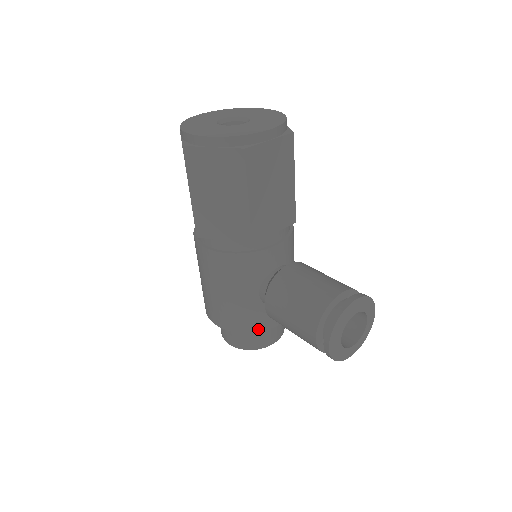
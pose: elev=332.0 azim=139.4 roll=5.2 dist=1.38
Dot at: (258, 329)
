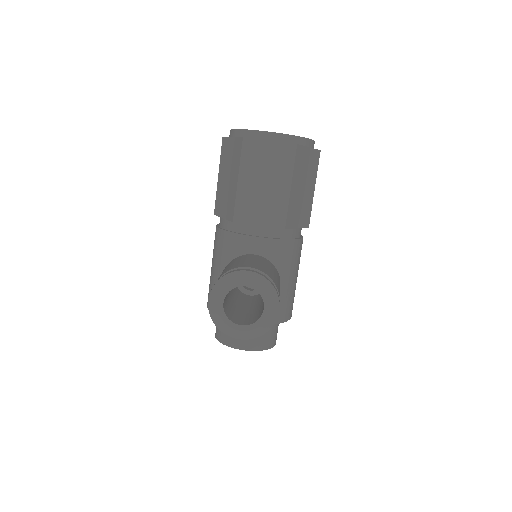
Dot at: occluded
